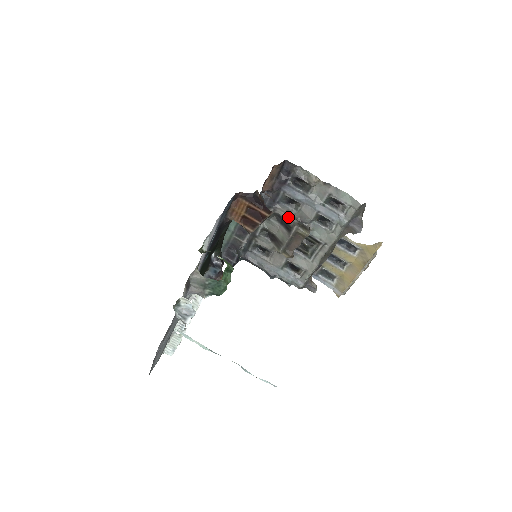
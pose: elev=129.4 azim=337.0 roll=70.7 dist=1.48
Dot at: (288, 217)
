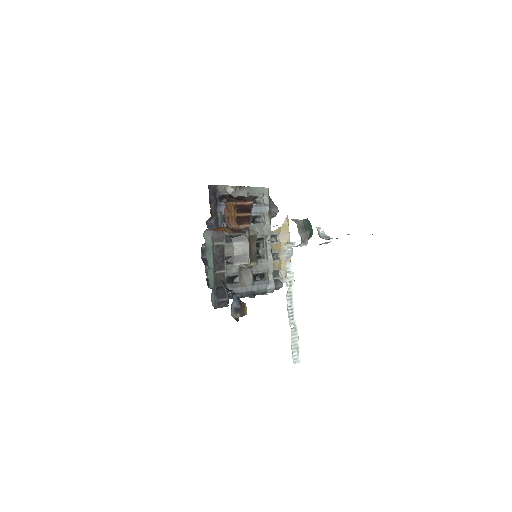
Dot at: (234, 233)
